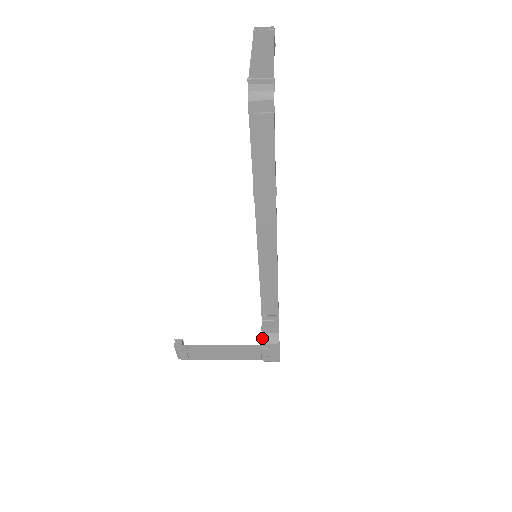
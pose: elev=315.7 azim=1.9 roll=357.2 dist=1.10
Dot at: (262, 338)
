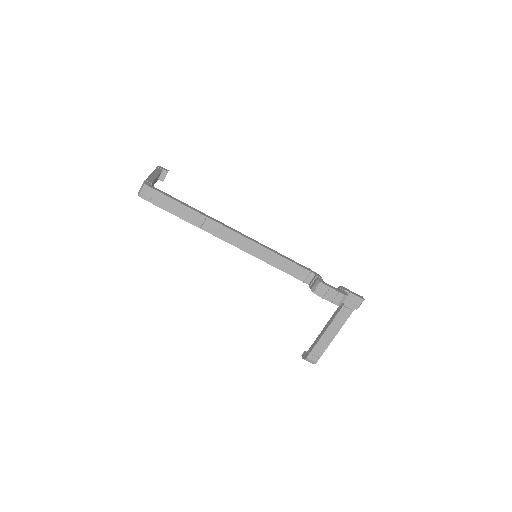
Dot at: (313, 292)
